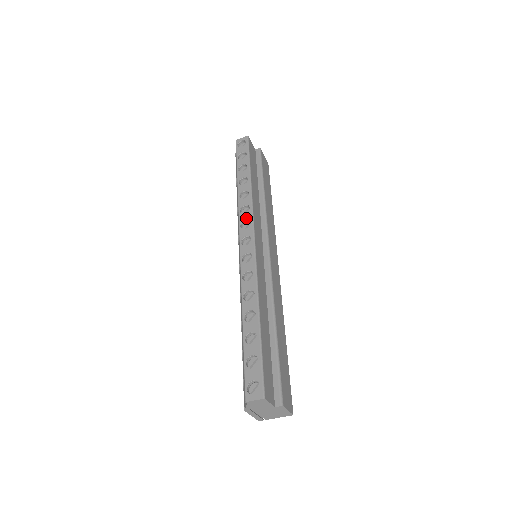
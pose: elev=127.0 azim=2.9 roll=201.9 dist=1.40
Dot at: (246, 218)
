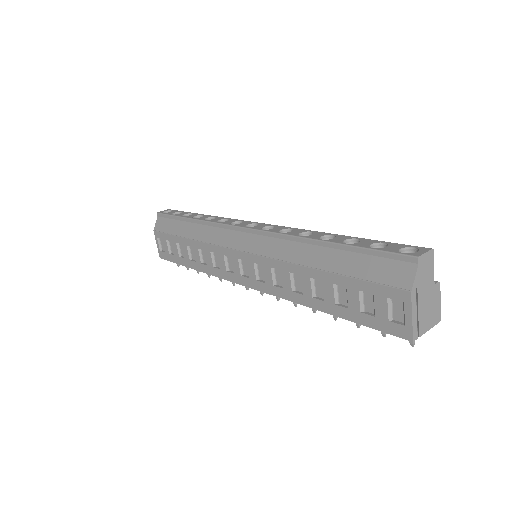
Dot at: (232, 221)
